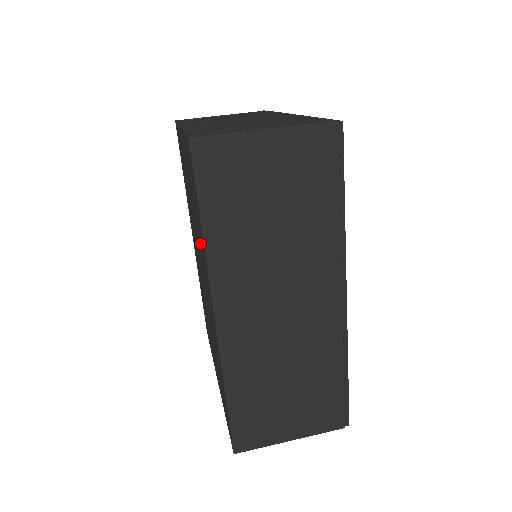
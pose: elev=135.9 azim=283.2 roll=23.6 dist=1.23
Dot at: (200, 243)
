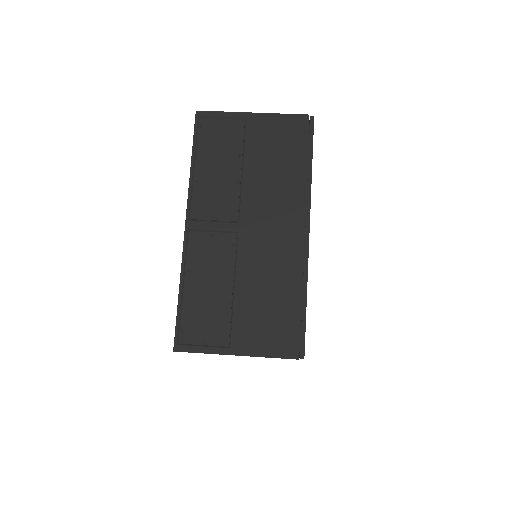
Dot at: occluded
